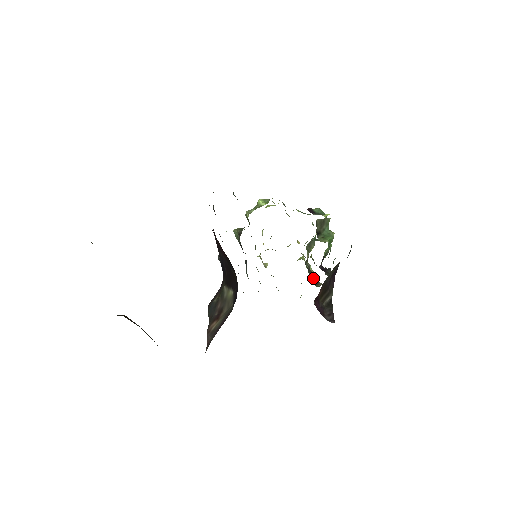
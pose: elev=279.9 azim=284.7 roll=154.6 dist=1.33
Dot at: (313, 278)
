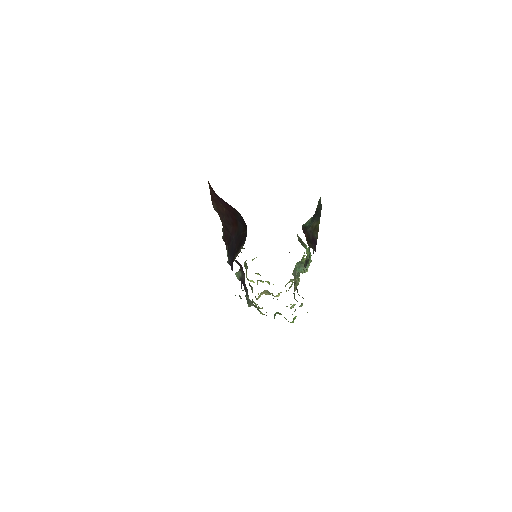
Dot at: occluded
